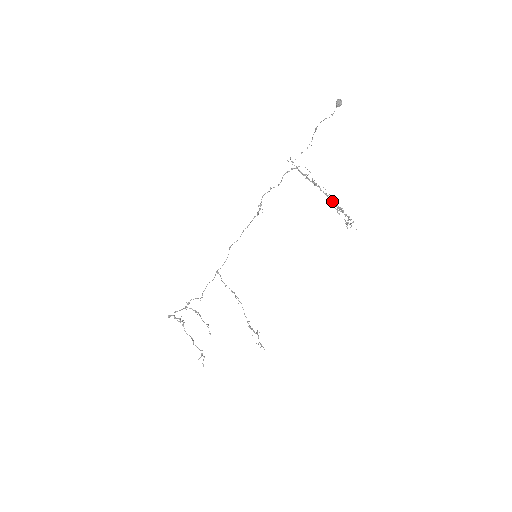
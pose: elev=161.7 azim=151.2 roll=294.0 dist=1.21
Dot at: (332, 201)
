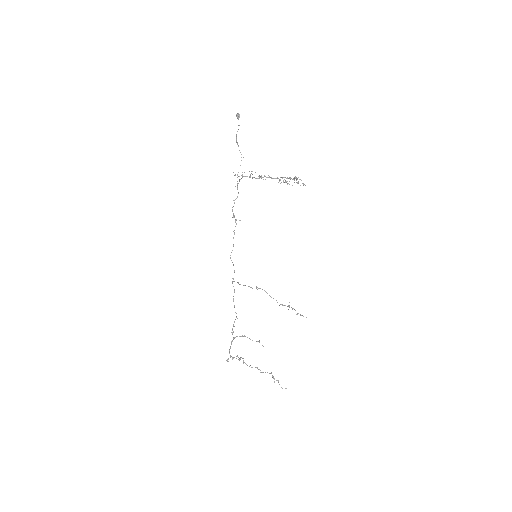
Dot at: (280, 180)
